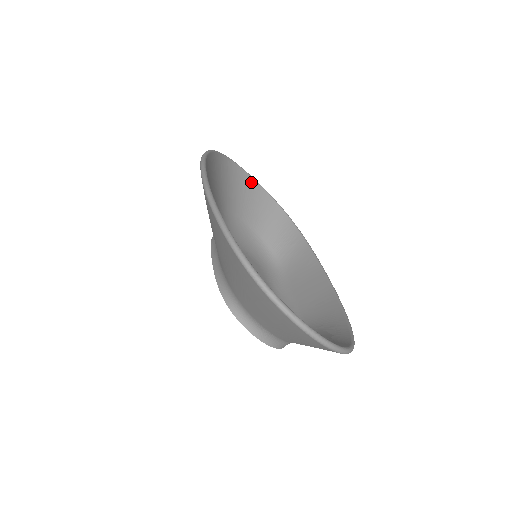
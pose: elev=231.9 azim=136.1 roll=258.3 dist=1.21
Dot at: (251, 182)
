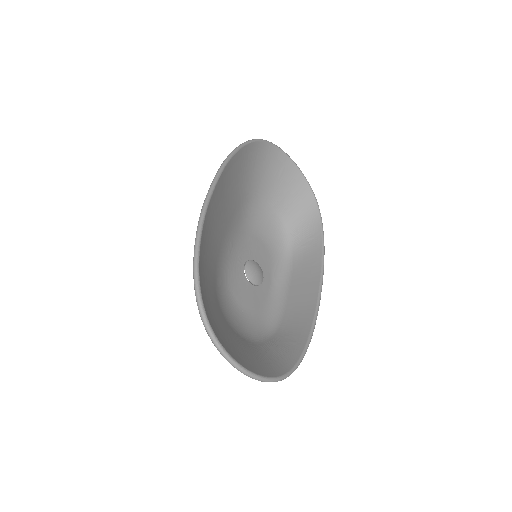
Dot at: (291, 167)
